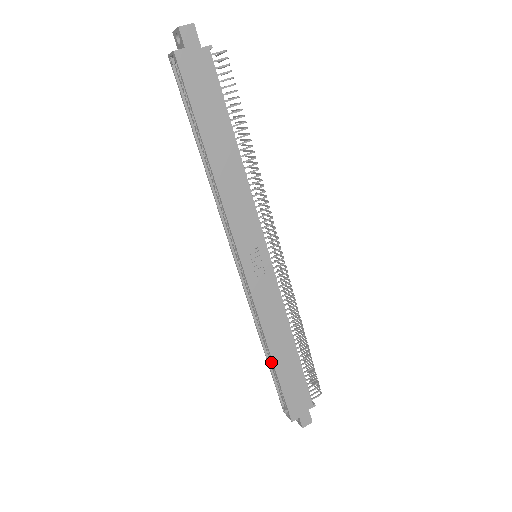
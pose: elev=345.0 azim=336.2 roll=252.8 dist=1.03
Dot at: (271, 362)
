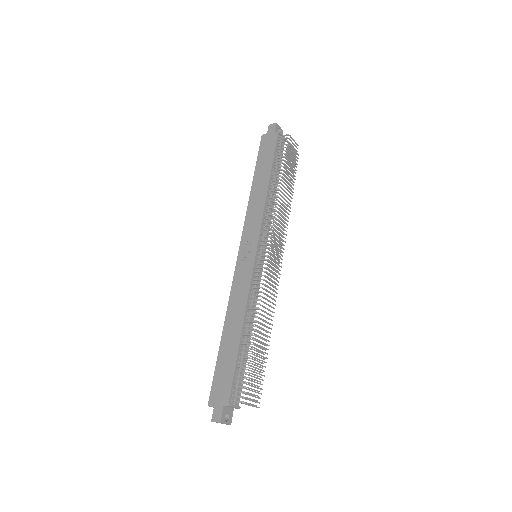
Dot at: occluded
